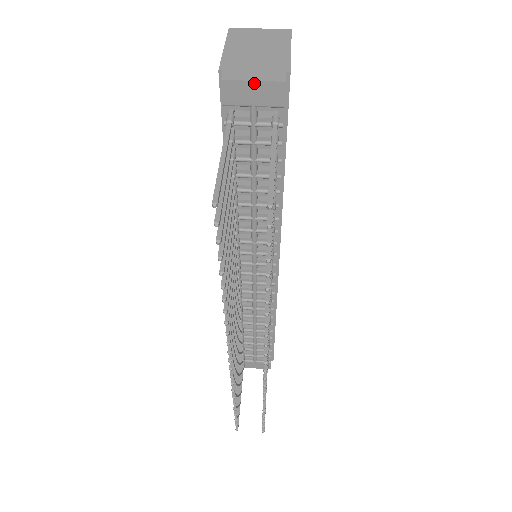
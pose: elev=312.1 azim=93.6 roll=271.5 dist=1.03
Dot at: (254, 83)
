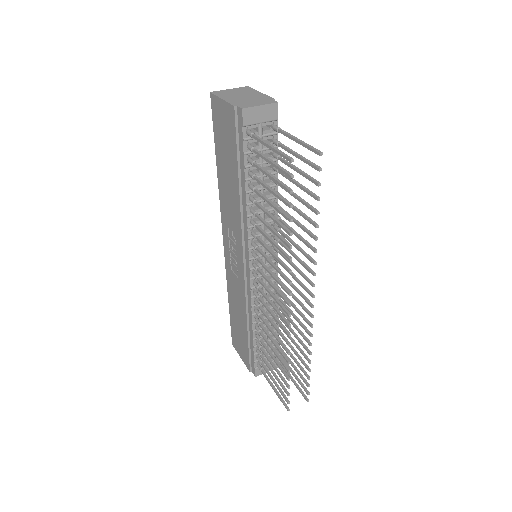
Dot at: (261, 107)
